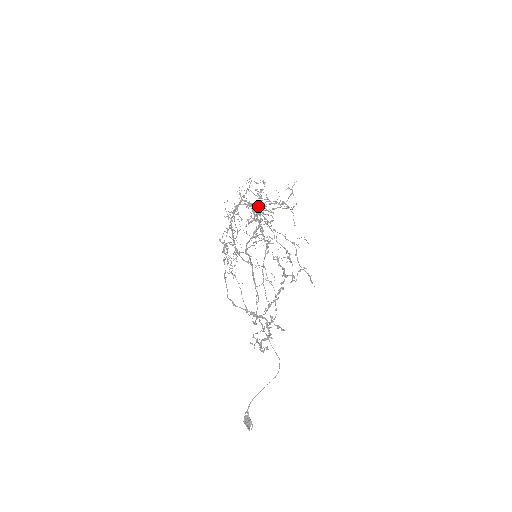
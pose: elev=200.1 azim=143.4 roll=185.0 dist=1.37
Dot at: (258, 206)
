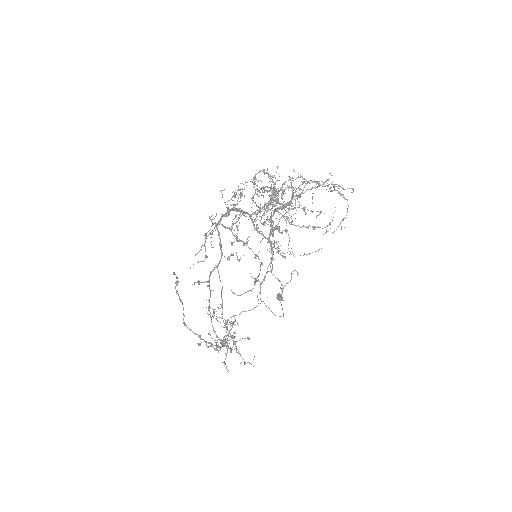
Dot at: occluded
